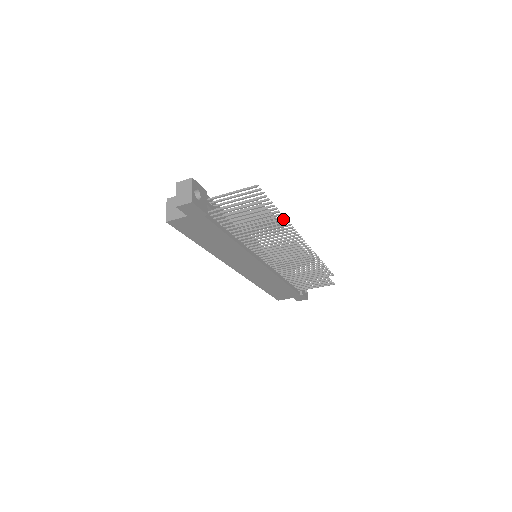
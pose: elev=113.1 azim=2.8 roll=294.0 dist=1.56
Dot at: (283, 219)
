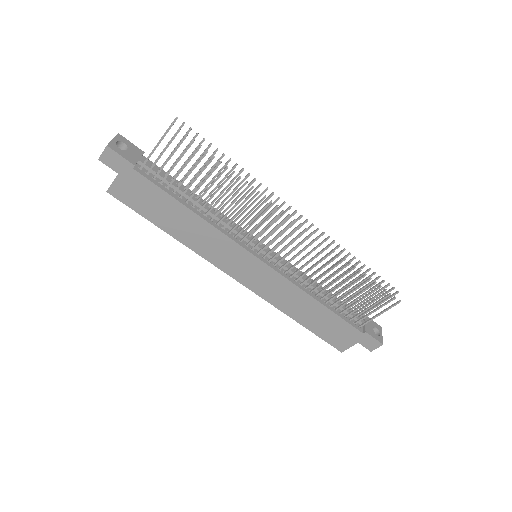
Dot at: (246, 175)
